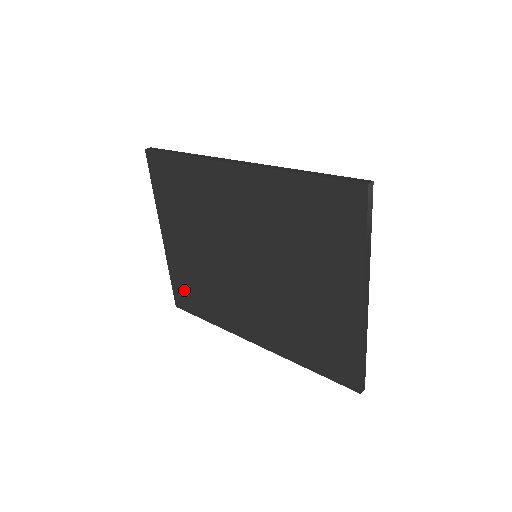
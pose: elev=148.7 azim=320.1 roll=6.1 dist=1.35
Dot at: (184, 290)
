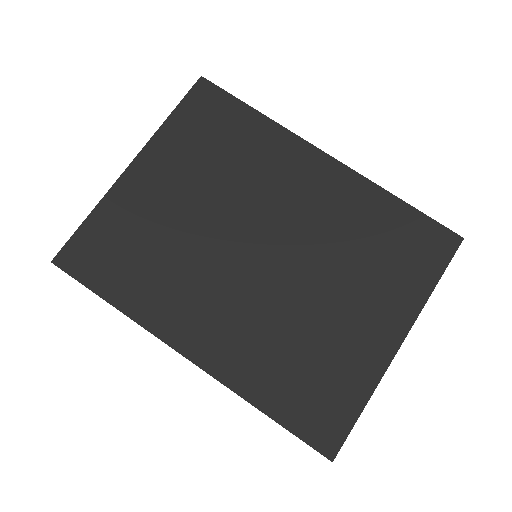
Dot at: (101, 245)
